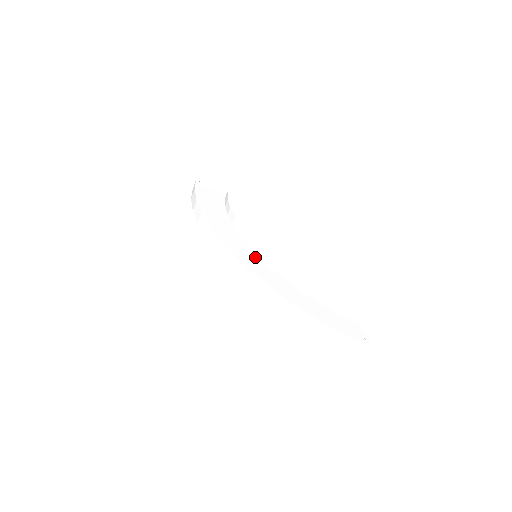
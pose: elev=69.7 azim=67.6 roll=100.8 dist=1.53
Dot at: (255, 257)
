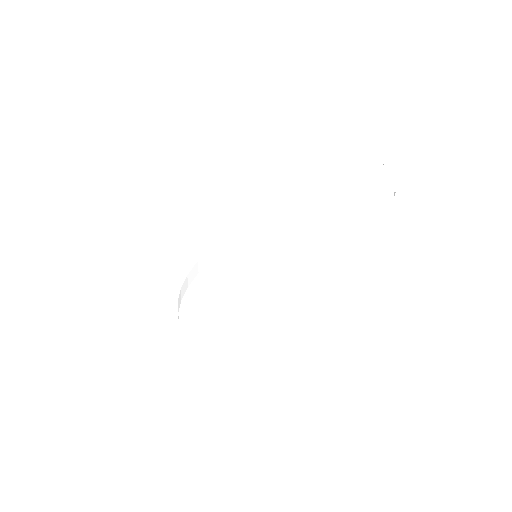
Dot at: occluded
